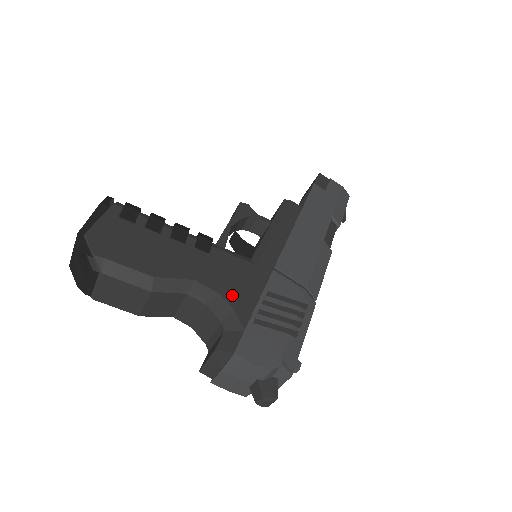
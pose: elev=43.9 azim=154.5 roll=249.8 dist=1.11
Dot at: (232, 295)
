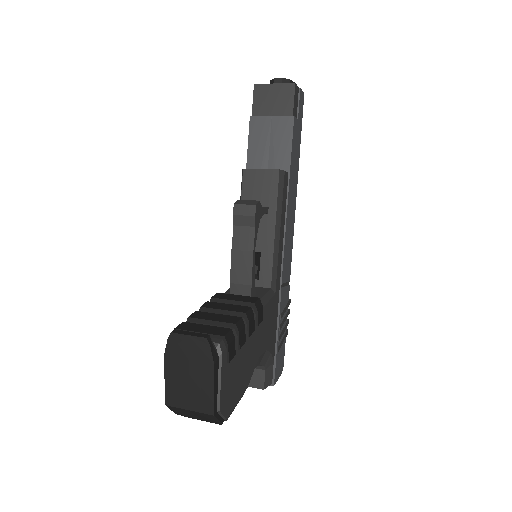
Dot at: (270, 342)
